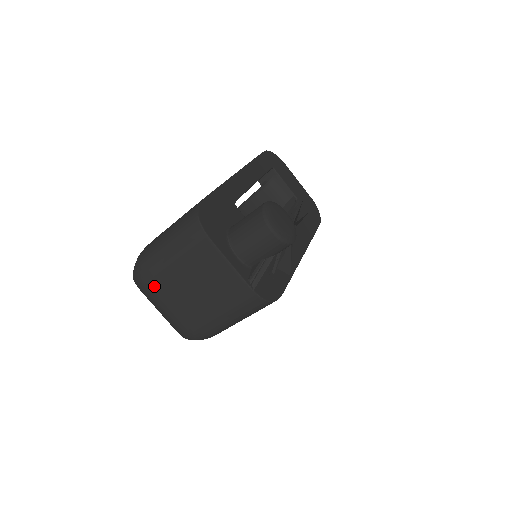
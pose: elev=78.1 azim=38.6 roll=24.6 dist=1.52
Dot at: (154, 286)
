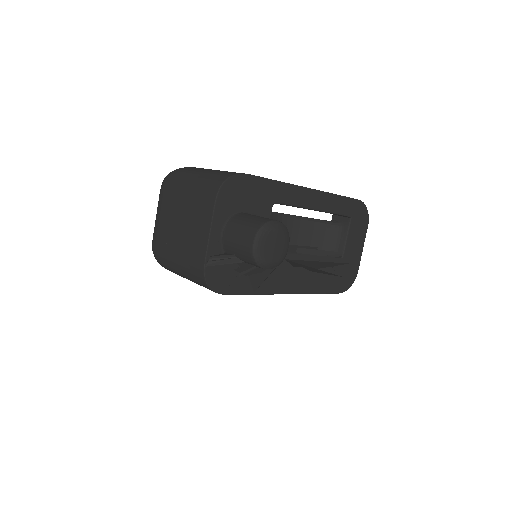
Dot at: (166, 195)
